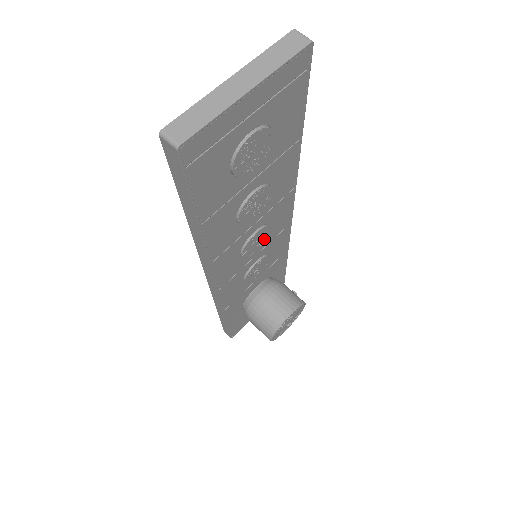
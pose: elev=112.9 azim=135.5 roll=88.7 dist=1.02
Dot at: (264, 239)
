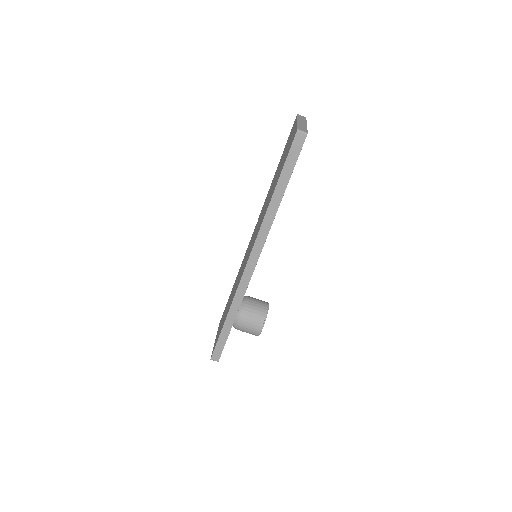
Dot at: occluded
